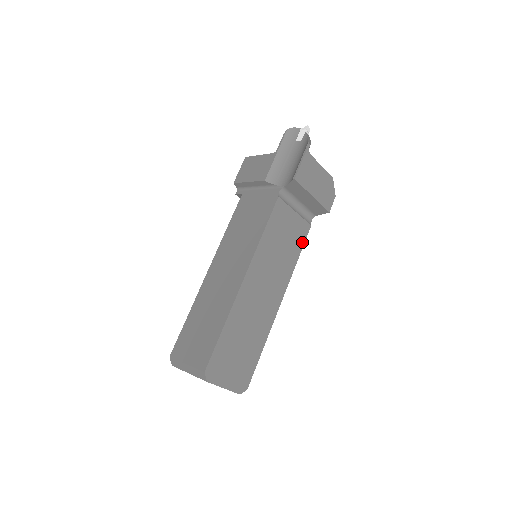
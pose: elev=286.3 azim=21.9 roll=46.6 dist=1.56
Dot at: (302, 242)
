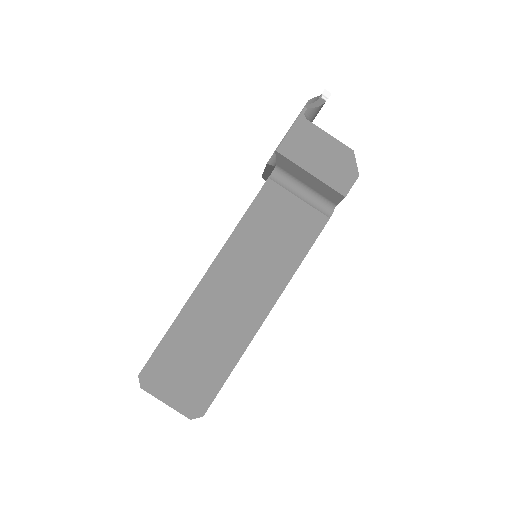
Dot at: (311, 239)
